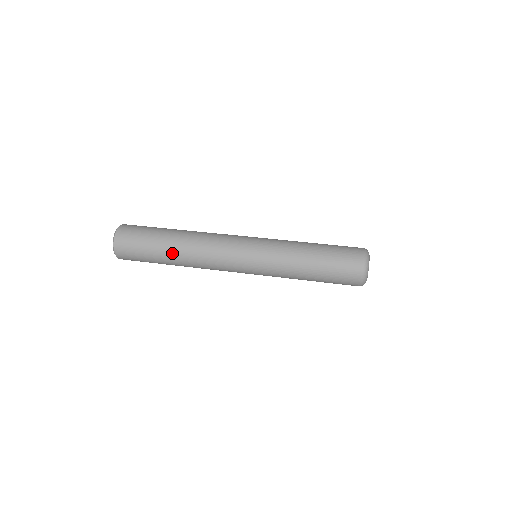
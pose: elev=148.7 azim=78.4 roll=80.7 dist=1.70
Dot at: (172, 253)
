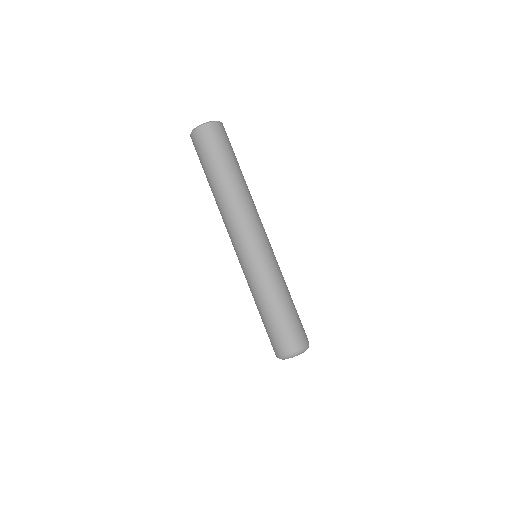
Dot at: (218, 184)
